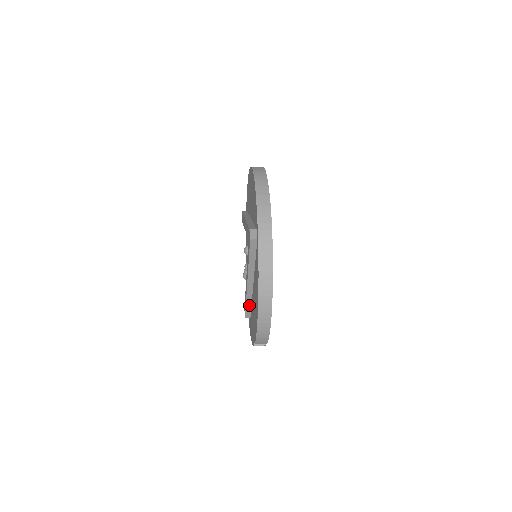
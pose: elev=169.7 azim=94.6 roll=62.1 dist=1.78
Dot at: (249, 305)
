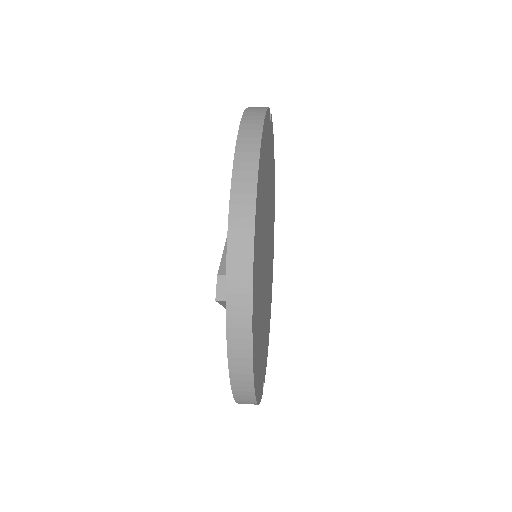
Dot at: occluded
